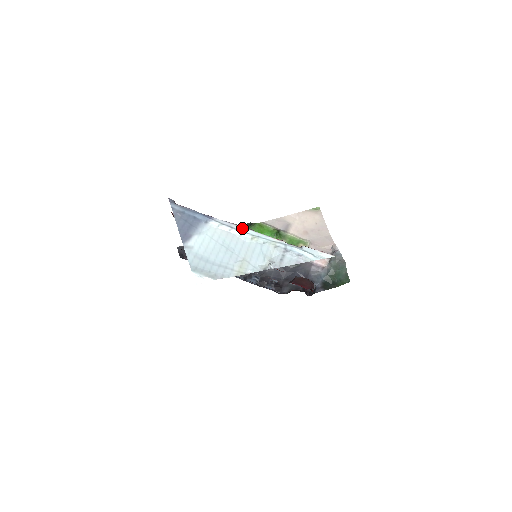
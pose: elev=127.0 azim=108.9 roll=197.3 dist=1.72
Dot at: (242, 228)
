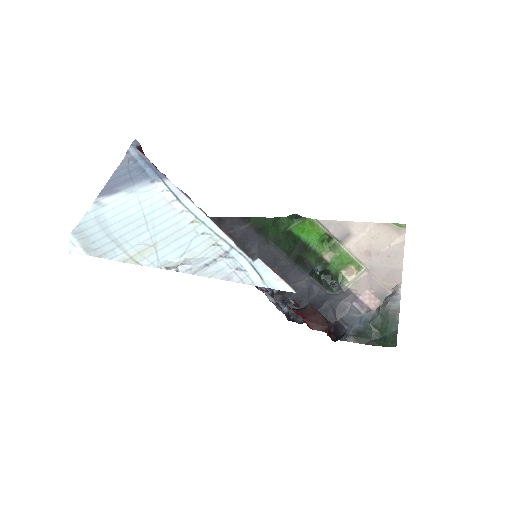
Dot at: (191, 204)
